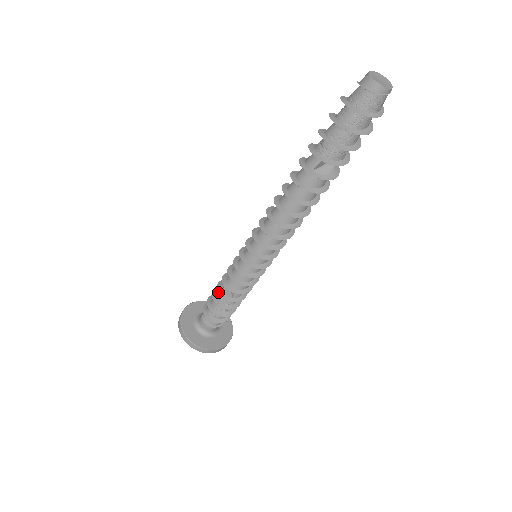
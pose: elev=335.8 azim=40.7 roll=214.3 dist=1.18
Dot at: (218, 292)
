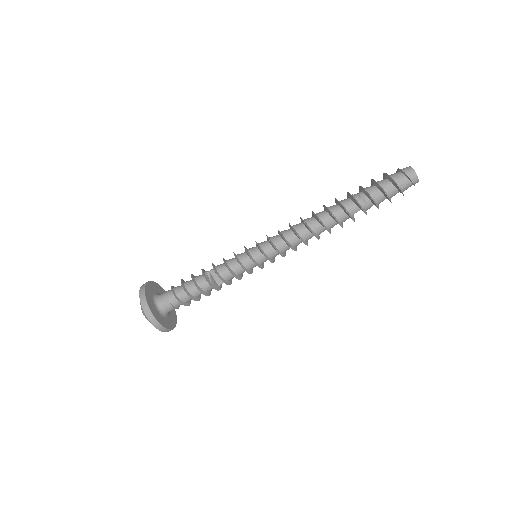
Dot at: (211, 286)
